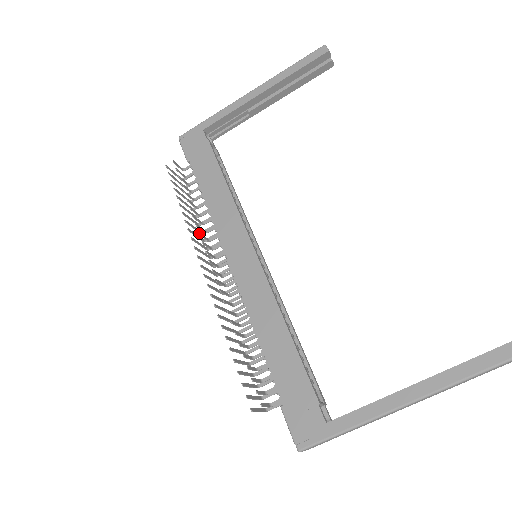
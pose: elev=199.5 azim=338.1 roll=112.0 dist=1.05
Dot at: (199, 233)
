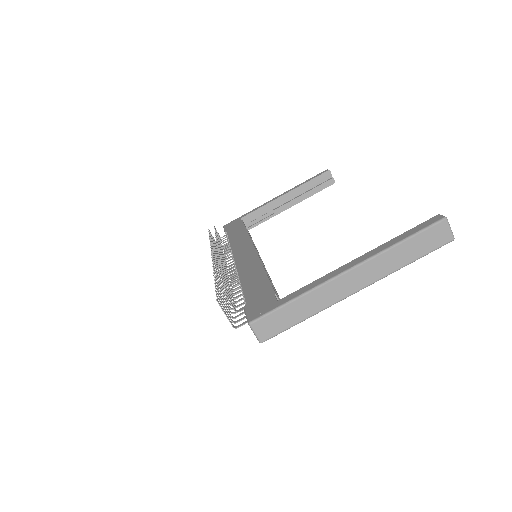
Dot at: occluded
